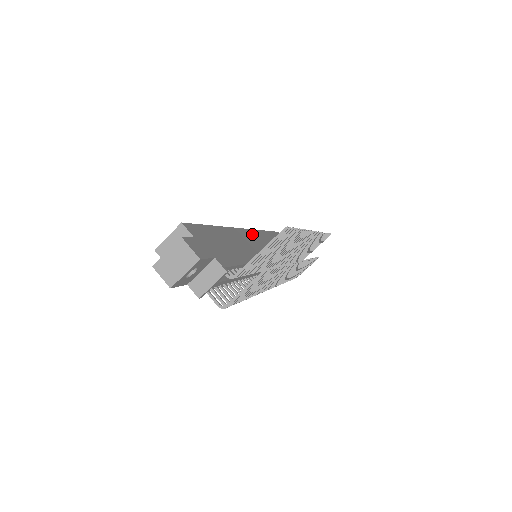
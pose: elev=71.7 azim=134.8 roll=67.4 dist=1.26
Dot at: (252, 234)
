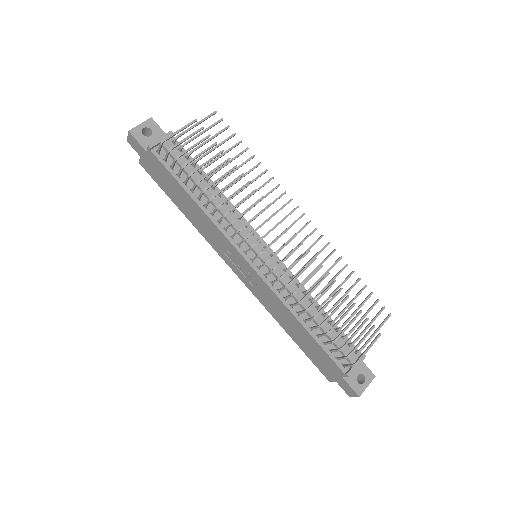
Dot at: occluded
